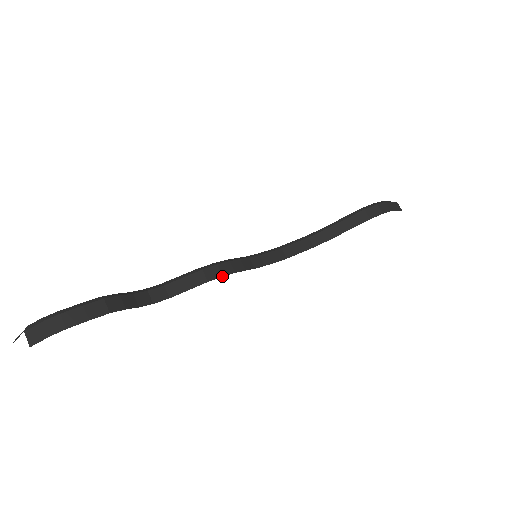
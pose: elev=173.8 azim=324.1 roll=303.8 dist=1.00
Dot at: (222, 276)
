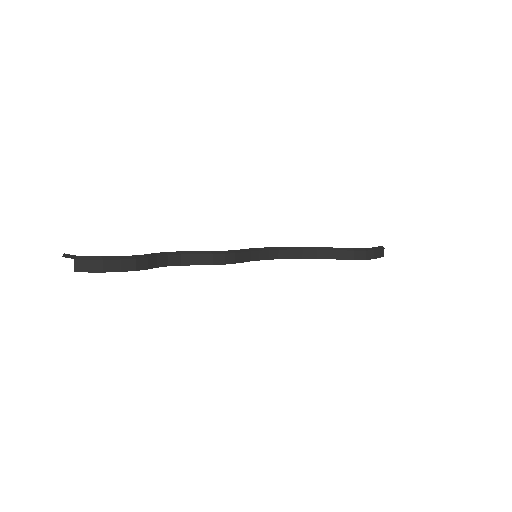
Dot at: (224, 264)
